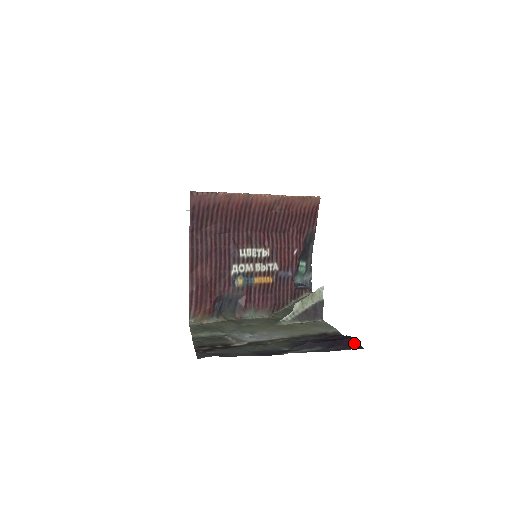
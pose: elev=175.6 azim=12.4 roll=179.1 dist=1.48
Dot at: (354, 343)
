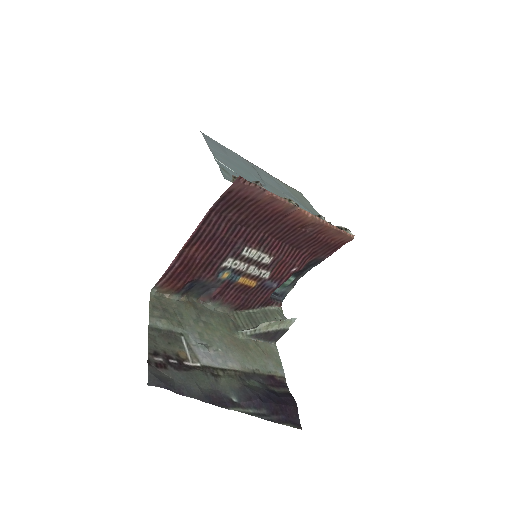
Dot at: (295, 415)
